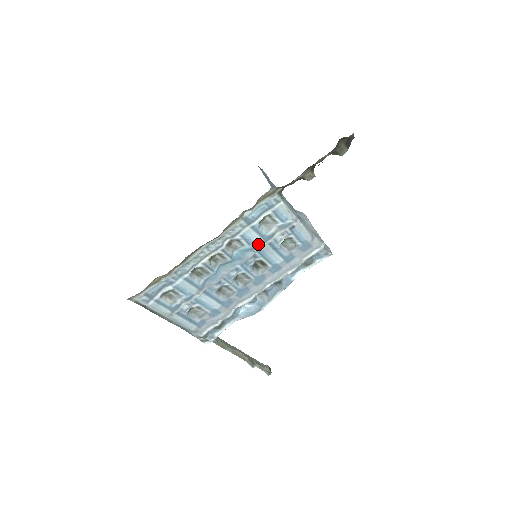
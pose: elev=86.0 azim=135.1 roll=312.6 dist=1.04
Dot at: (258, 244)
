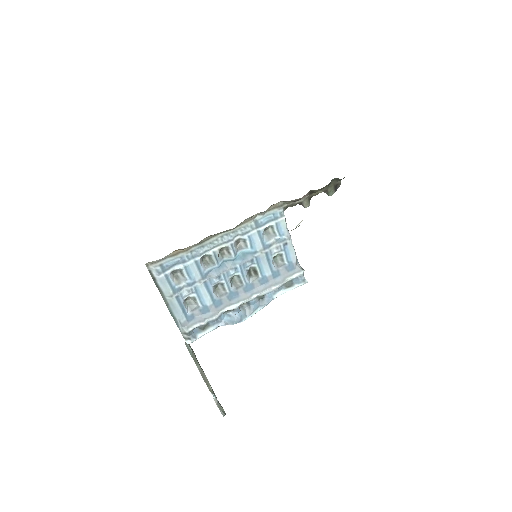
Dot at: (258, 250)
